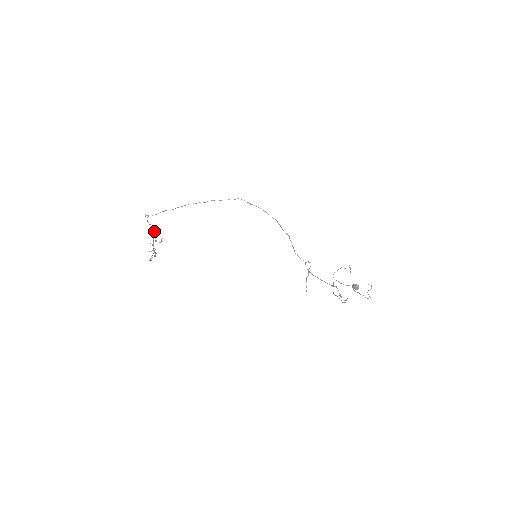
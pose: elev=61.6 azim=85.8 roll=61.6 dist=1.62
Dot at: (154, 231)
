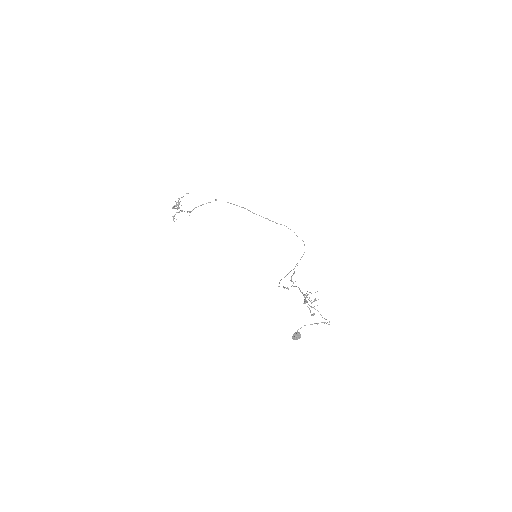
Dot at: (188, 211)
